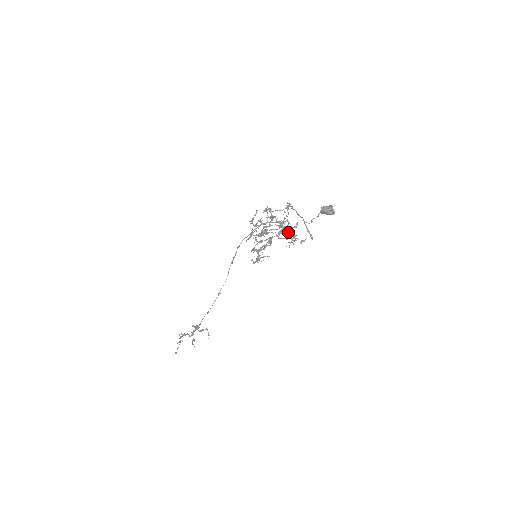
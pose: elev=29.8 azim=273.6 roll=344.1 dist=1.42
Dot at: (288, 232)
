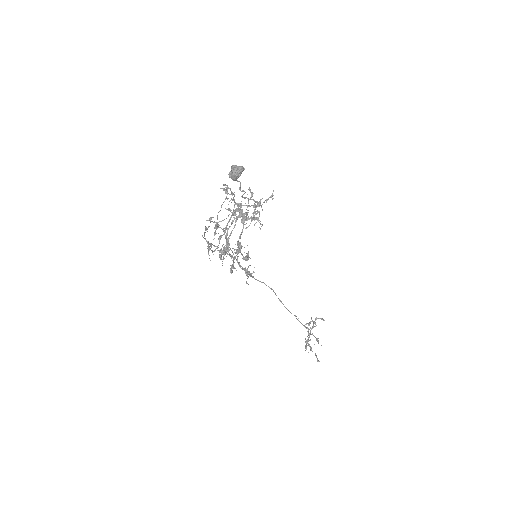
Dot at: (246, 215)
